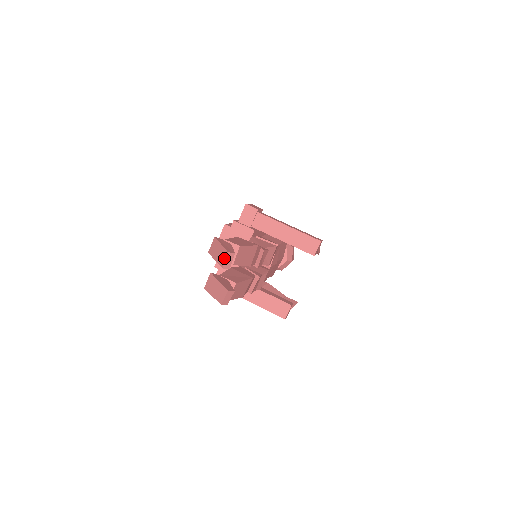
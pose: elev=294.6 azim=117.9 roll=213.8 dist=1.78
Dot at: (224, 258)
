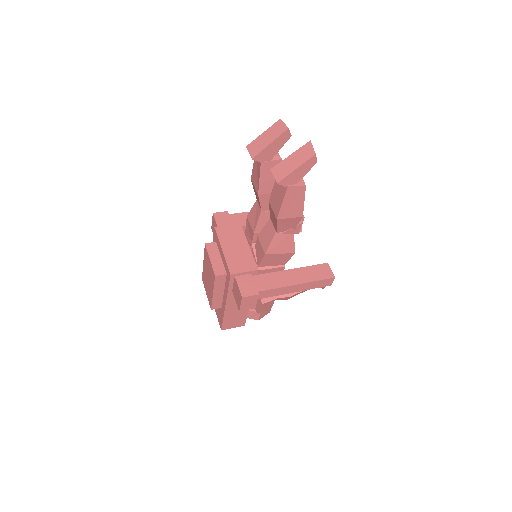
Dot at: (281, 125)
